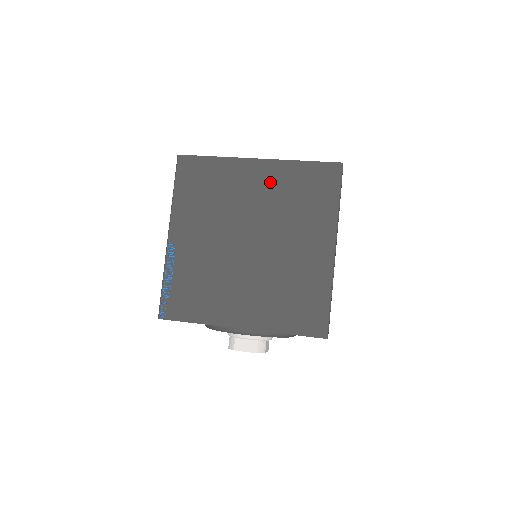
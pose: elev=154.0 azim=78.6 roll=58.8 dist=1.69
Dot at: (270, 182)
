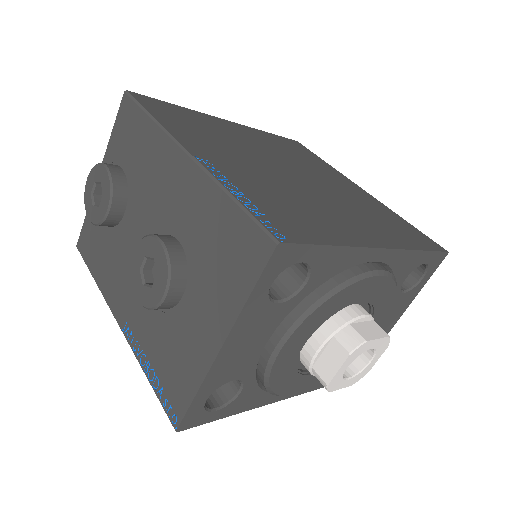
Dot at: (257, 137)
